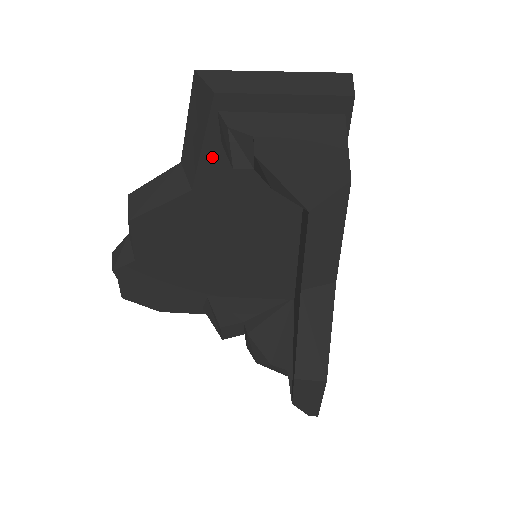
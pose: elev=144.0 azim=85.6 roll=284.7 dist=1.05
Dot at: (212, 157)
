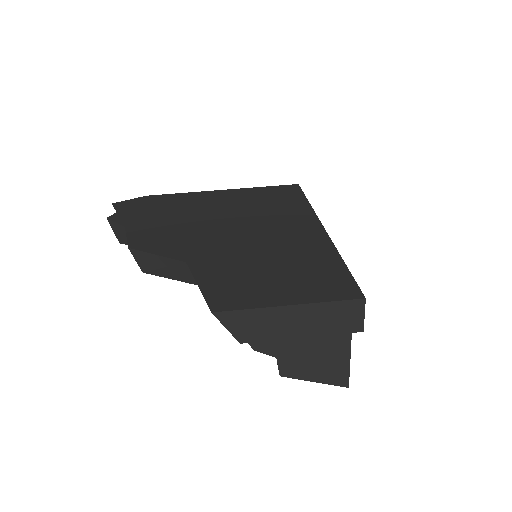
Dot at: occluded
